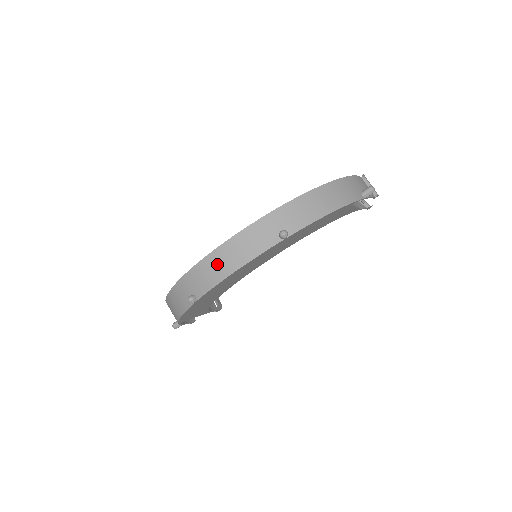
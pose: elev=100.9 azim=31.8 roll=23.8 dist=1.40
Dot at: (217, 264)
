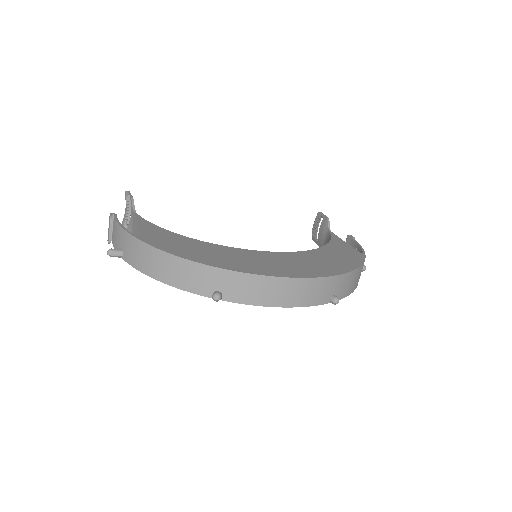
Dot at: (275, 290)
